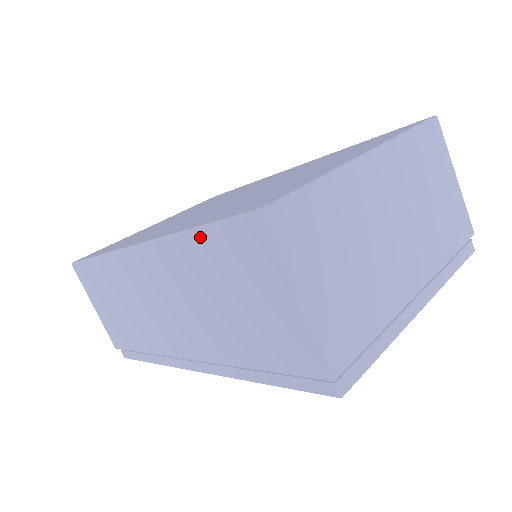
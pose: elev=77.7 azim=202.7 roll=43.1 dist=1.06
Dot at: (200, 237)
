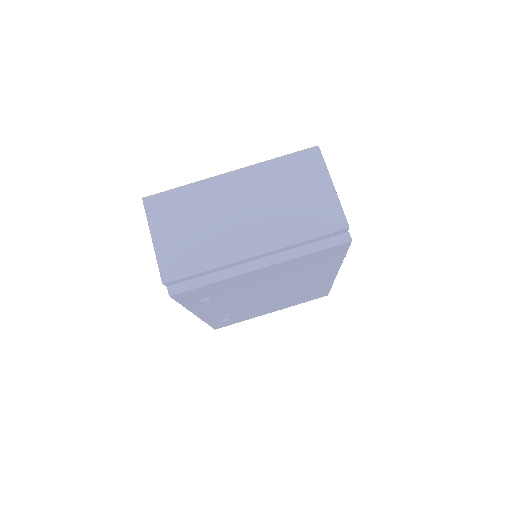
Dot at: occluded
